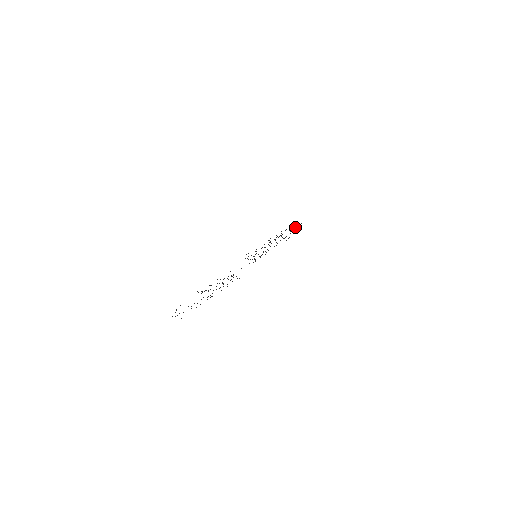
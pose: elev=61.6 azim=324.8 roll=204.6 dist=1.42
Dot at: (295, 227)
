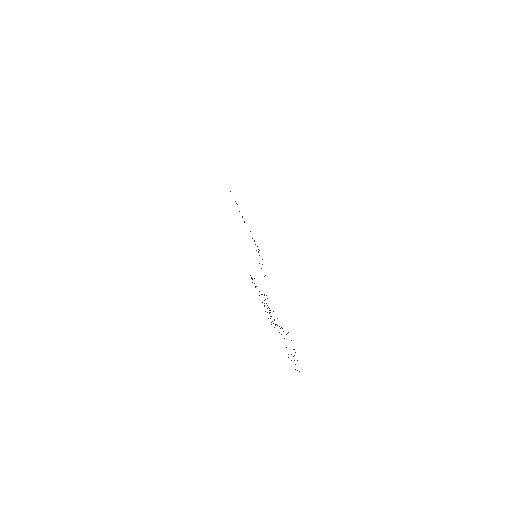
Dot at: occluded
